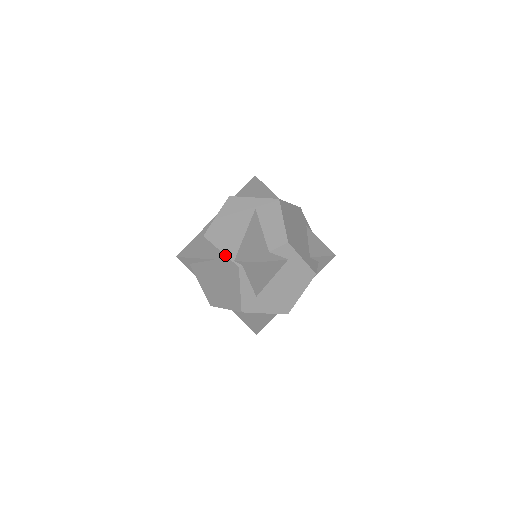
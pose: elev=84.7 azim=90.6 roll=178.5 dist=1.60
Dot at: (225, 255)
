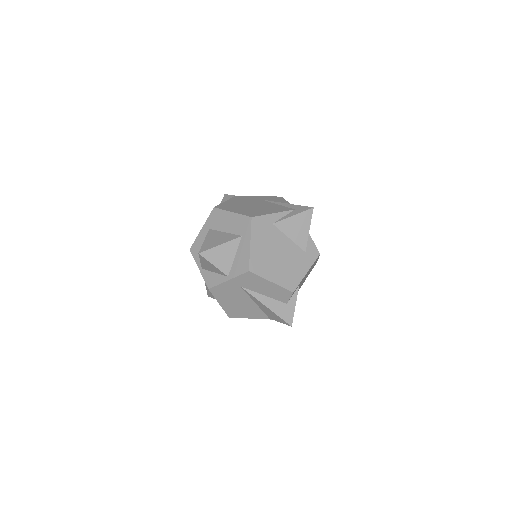
Dot at: occluded
